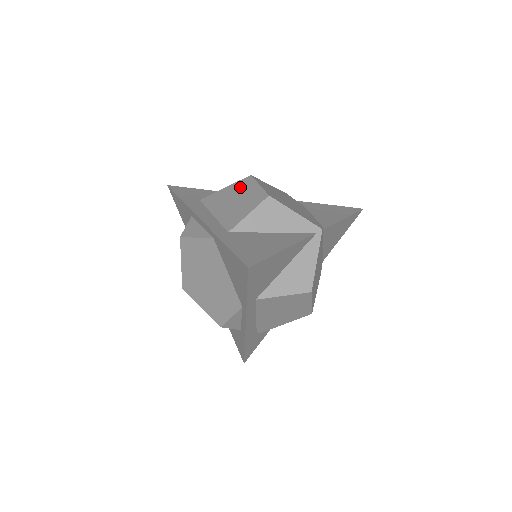
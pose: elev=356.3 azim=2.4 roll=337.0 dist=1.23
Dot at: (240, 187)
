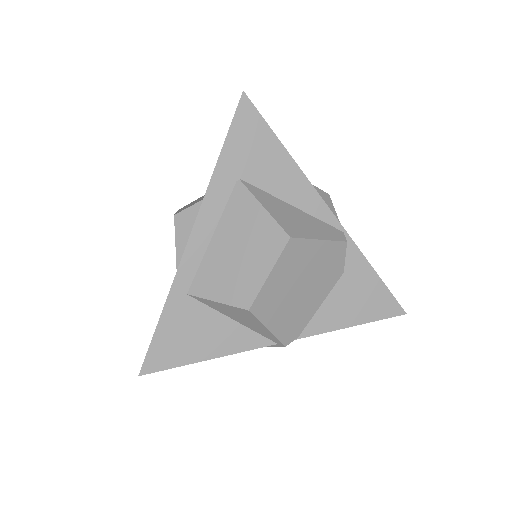
Dot at: (264, 240)
